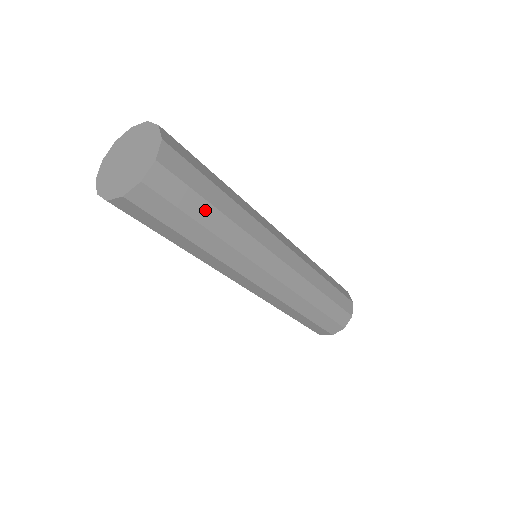
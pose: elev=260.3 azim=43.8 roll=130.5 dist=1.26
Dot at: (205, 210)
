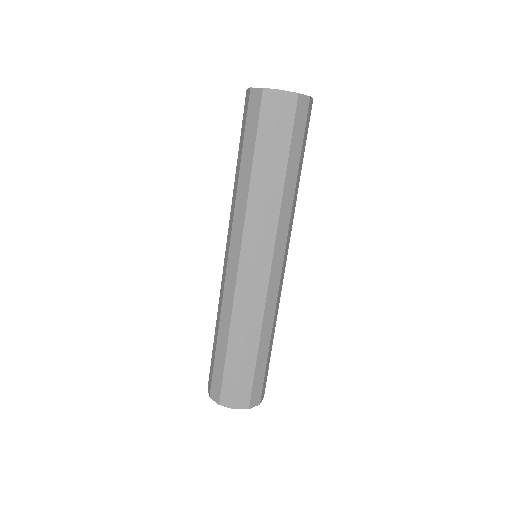
Dot at: (282, 155)
